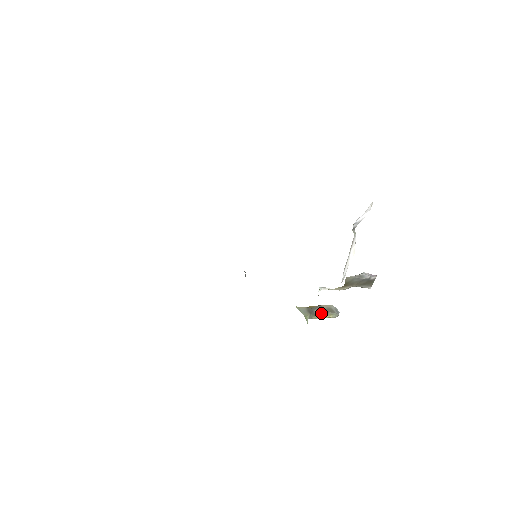
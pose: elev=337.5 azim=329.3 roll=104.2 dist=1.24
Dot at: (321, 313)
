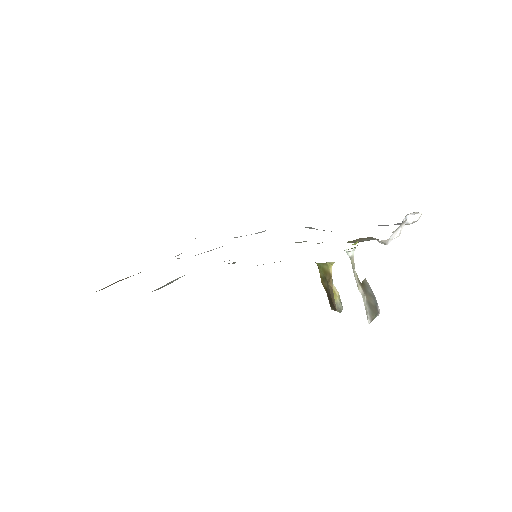
Dot at: (334, 286)
